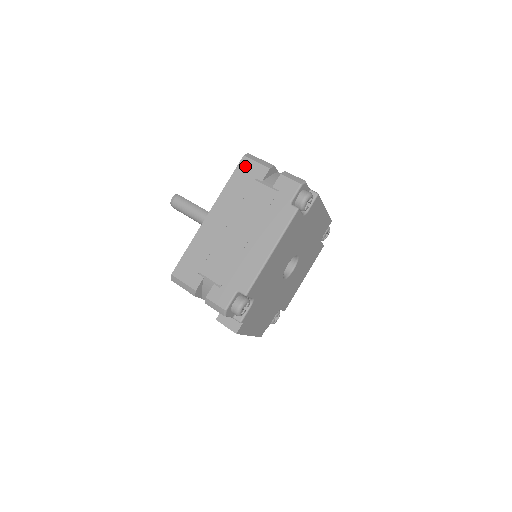
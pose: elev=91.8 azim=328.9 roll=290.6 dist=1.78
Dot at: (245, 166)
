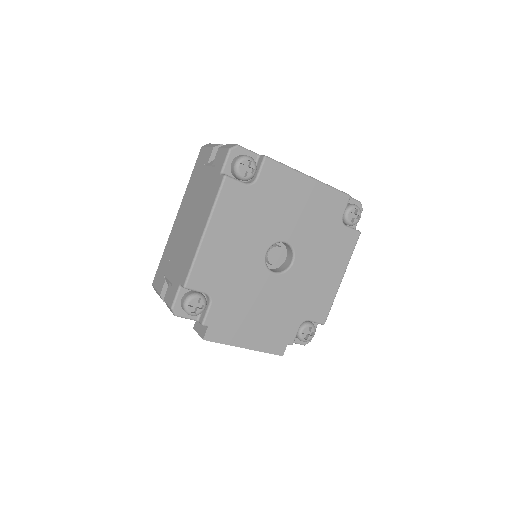
Dot at: (201, 156)
